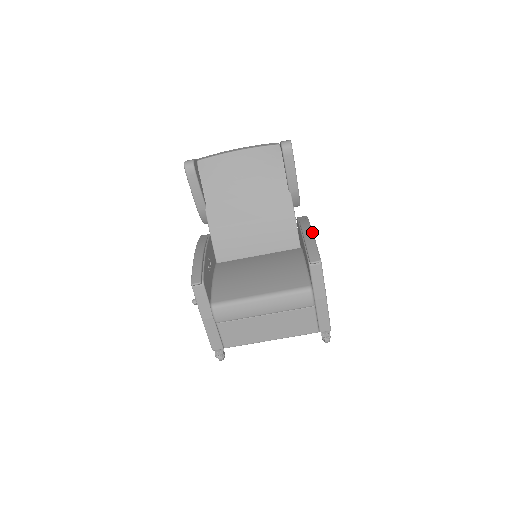
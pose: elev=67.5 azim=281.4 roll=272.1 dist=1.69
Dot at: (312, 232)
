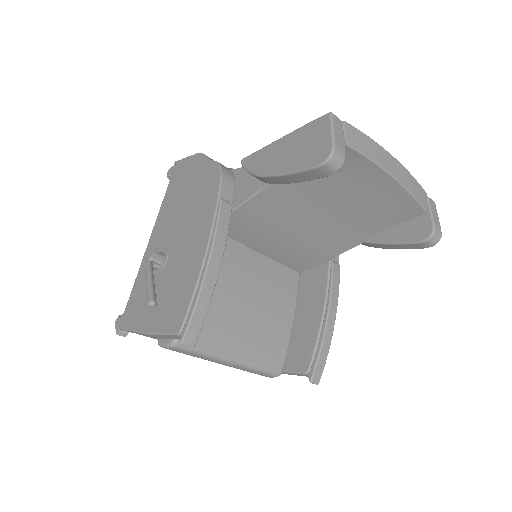
Dot at: occluded
